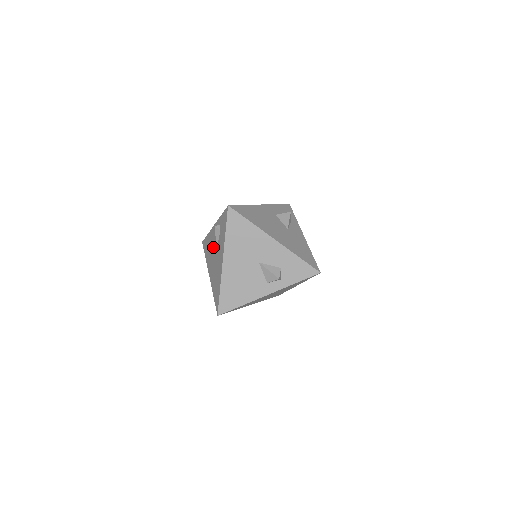
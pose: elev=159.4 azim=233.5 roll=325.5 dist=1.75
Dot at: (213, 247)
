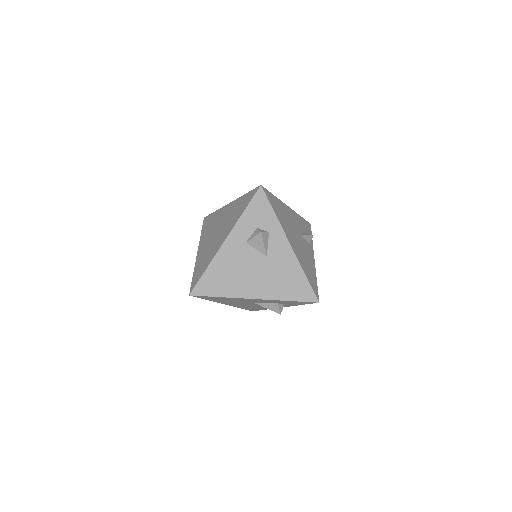
Dot at: occluded
